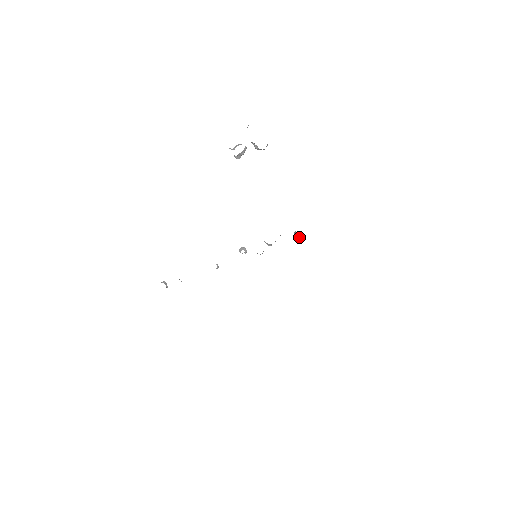
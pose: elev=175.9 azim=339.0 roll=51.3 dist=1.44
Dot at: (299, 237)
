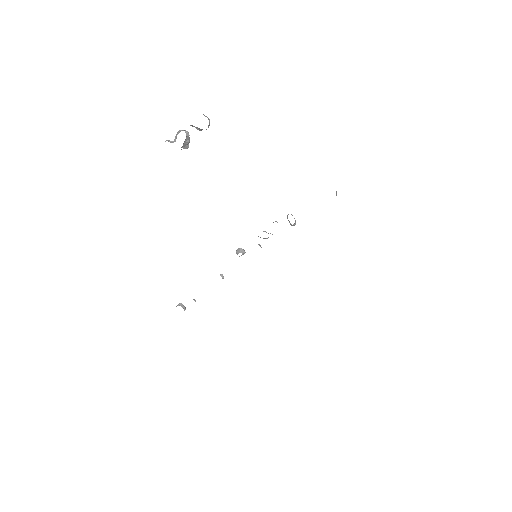
Dot at: occluded
